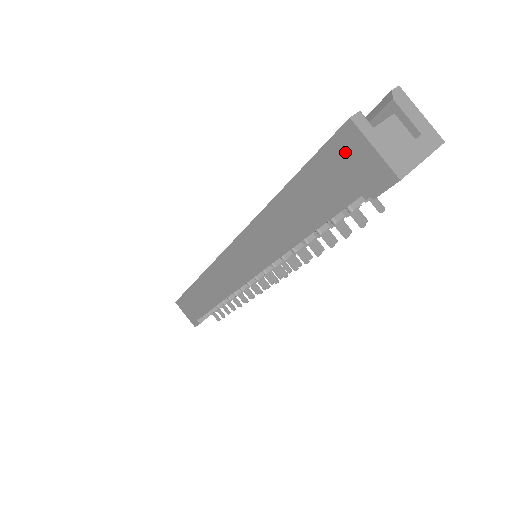
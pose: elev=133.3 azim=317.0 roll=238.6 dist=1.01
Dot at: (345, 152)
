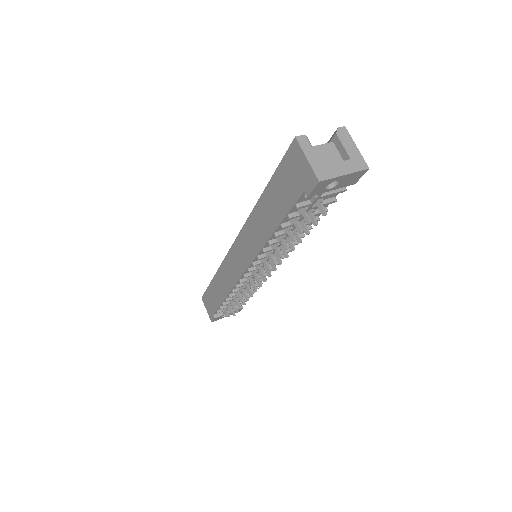
Dot at: (293, 161)
